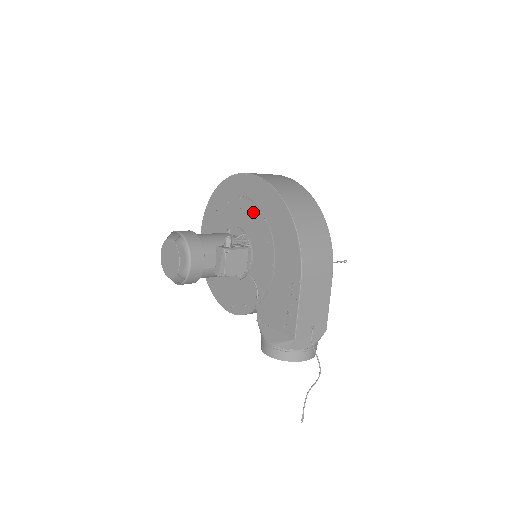
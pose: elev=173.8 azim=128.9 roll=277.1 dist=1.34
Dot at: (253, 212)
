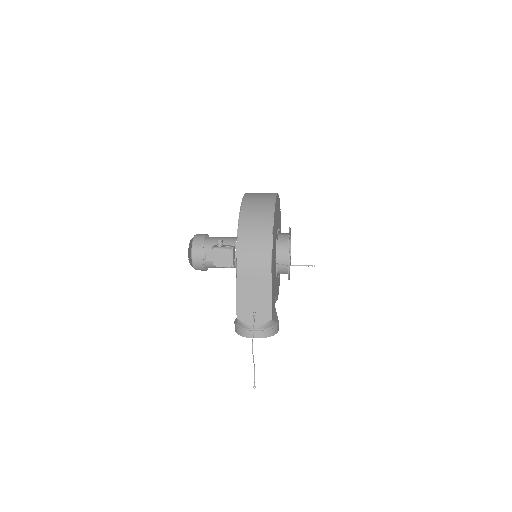
Dot at: occluded
